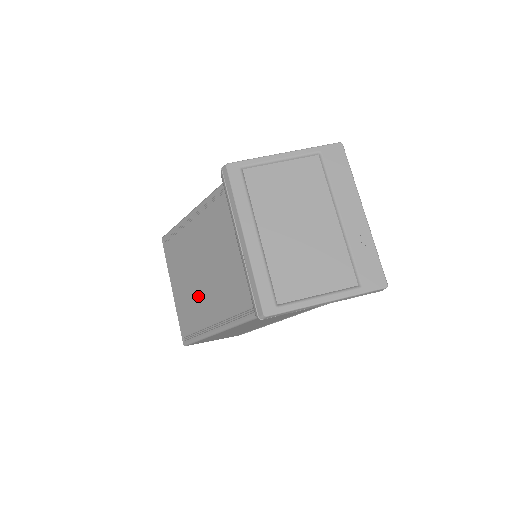
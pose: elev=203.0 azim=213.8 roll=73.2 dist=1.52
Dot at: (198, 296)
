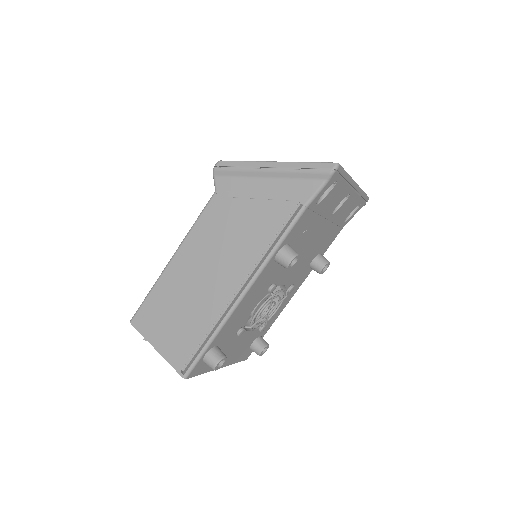
Dot at: occluded
